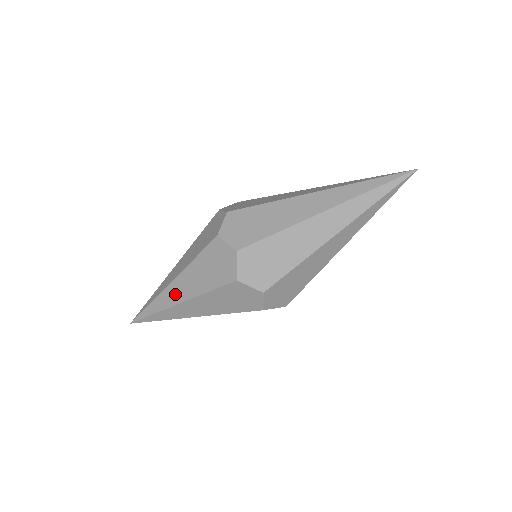
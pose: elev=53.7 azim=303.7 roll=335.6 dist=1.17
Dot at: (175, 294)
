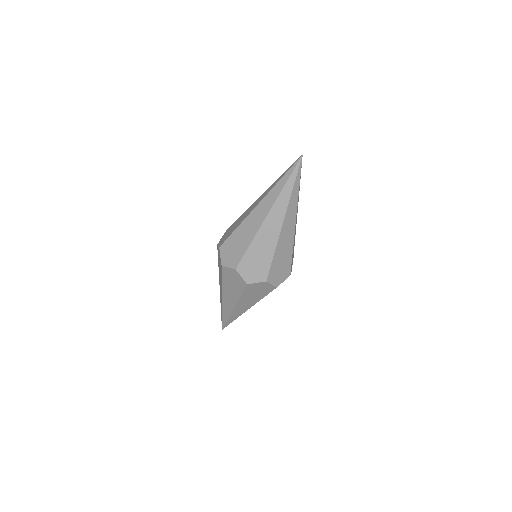
Dot at: occluded
